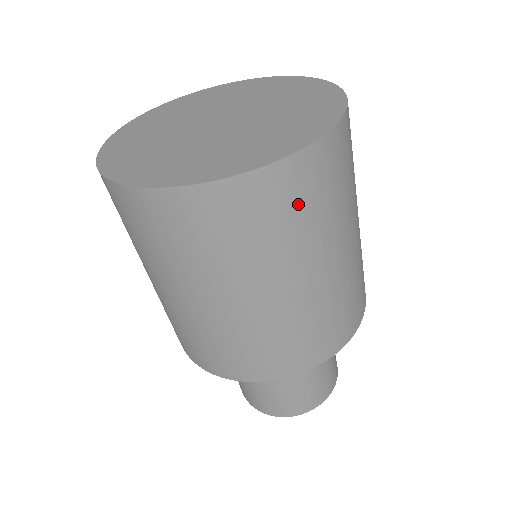
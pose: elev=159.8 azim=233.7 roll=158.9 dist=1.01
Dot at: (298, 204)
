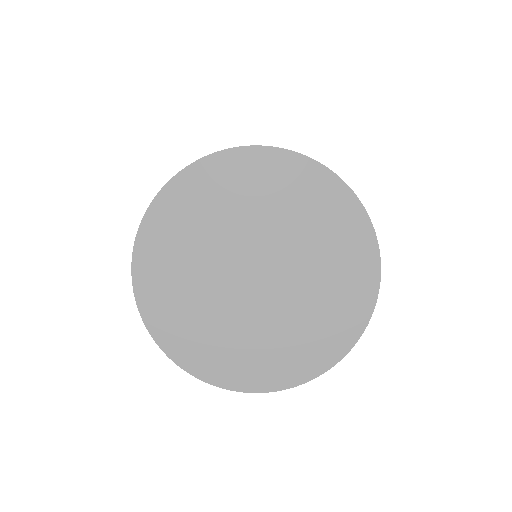
Dot at: occluded
